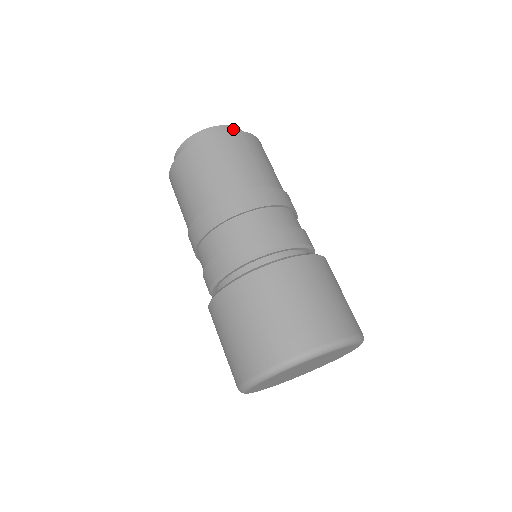
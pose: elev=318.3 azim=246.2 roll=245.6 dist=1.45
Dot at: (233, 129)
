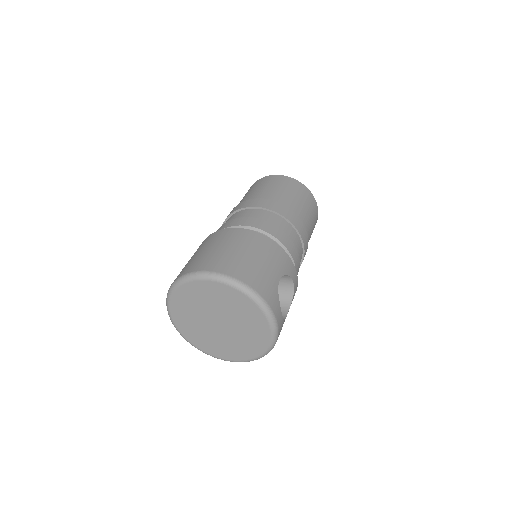
Dot at: occluded
